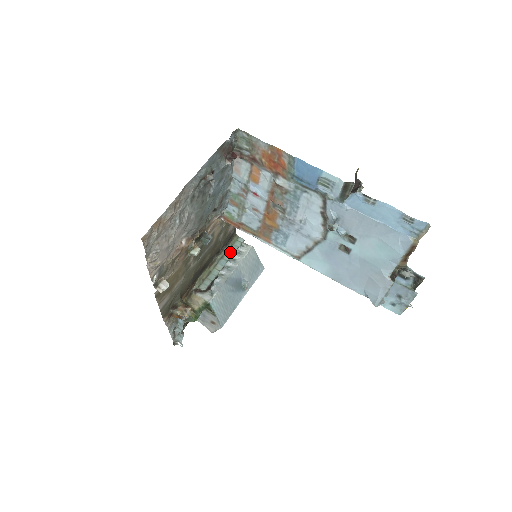
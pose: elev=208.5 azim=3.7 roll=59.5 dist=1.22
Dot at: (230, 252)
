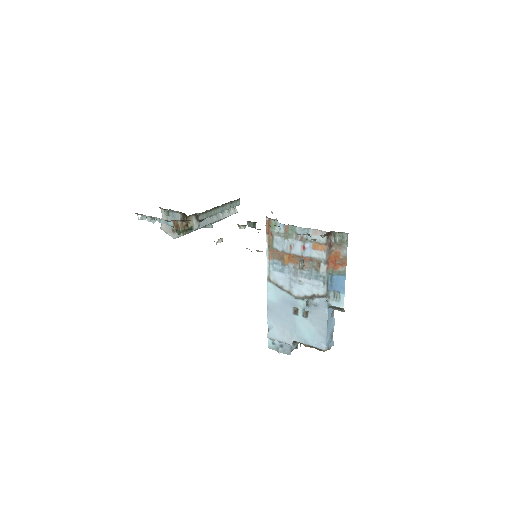
Dot at: (229, 206)
